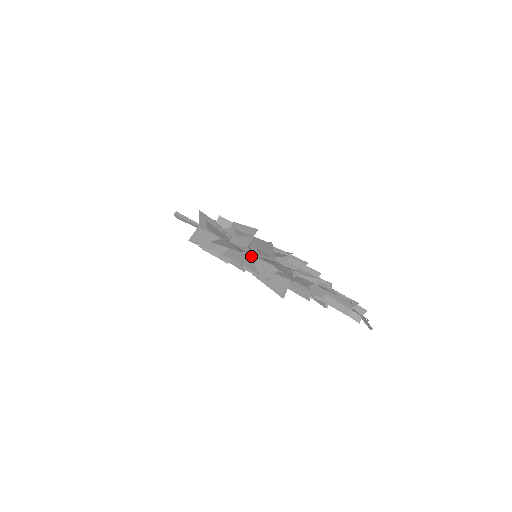
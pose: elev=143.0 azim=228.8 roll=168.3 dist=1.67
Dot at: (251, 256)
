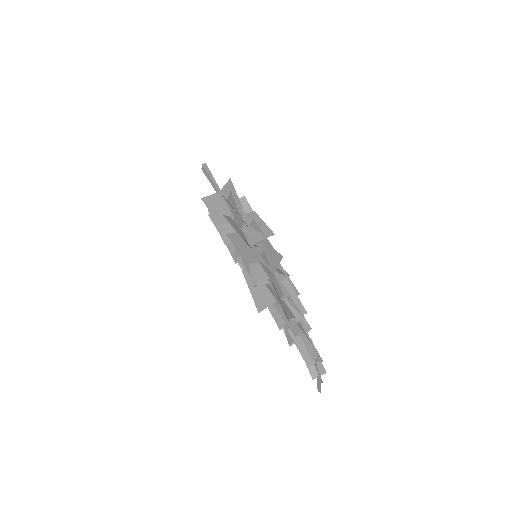
Dot at: (253, 254)
